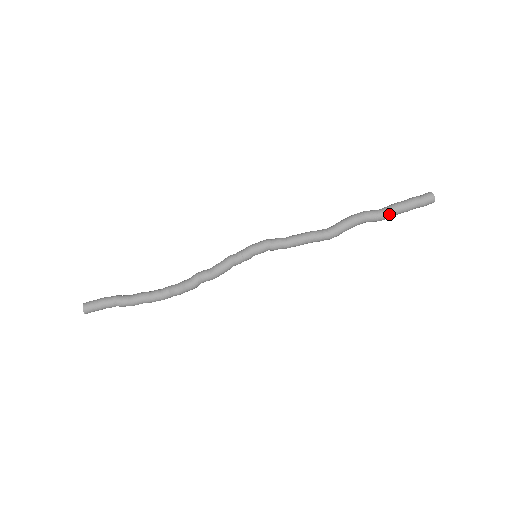
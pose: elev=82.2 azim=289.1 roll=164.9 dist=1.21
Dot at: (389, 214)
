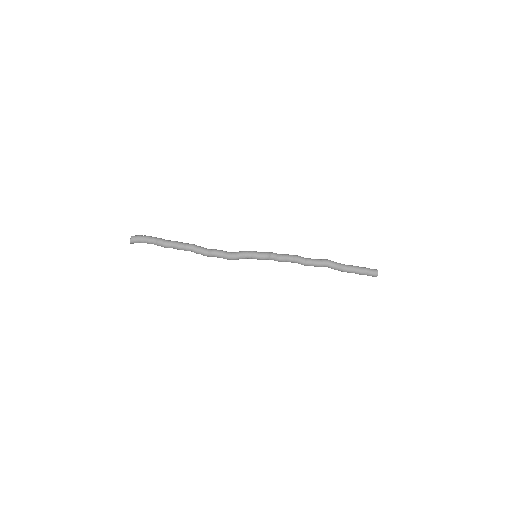
Dot at: occluded
